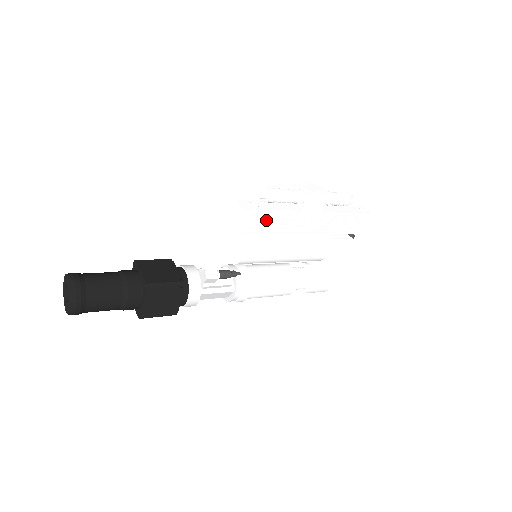
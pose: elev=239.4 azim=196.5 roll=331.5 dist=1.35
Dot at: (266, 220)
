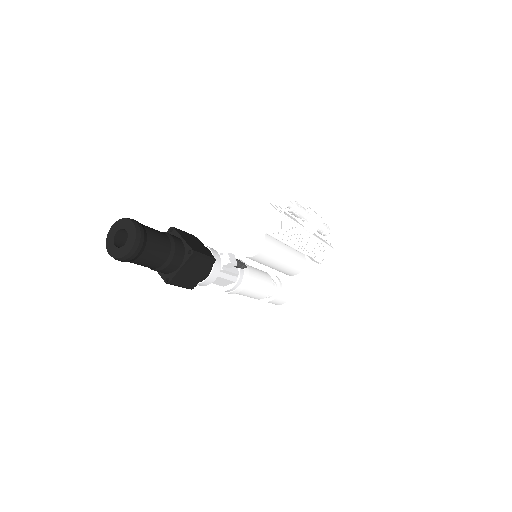
Dot at: (284, 226)
